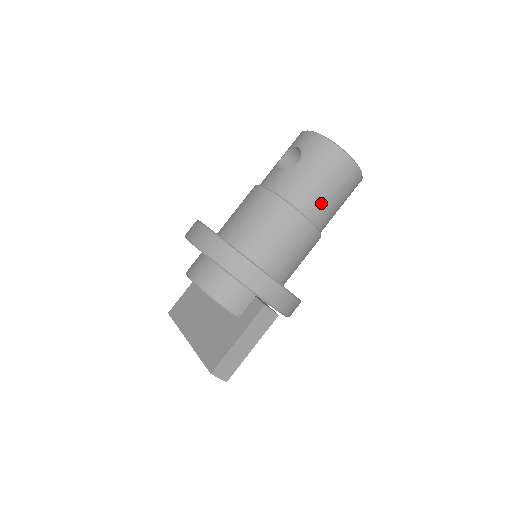
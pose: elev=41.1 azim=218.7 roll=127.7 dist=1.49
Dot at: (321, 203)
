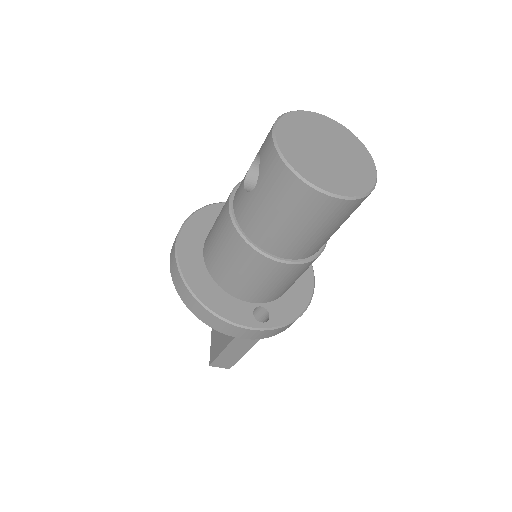
Dot at: (289, 241)
